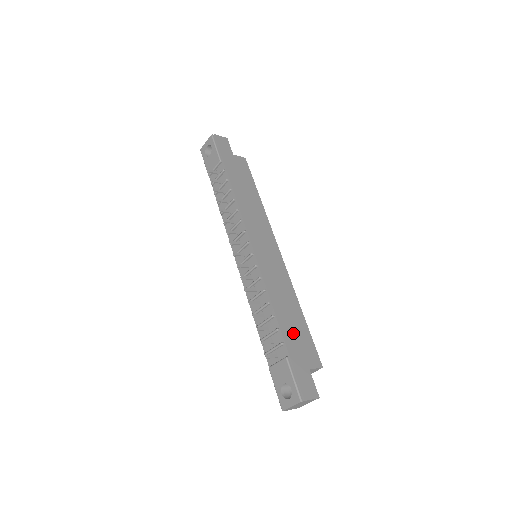
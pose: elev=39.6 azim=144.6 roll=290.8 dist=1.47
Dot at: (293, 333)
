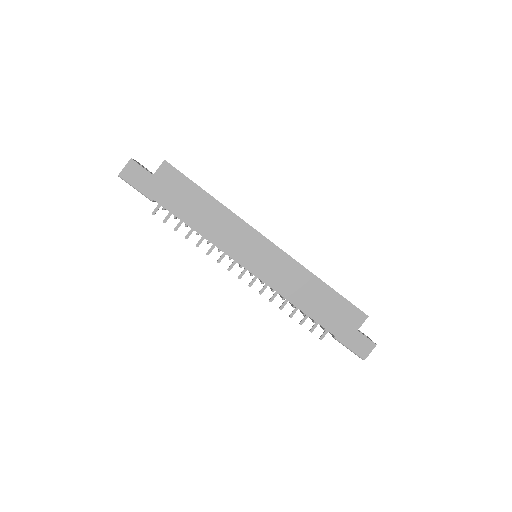
Dot at: (328, 314)
